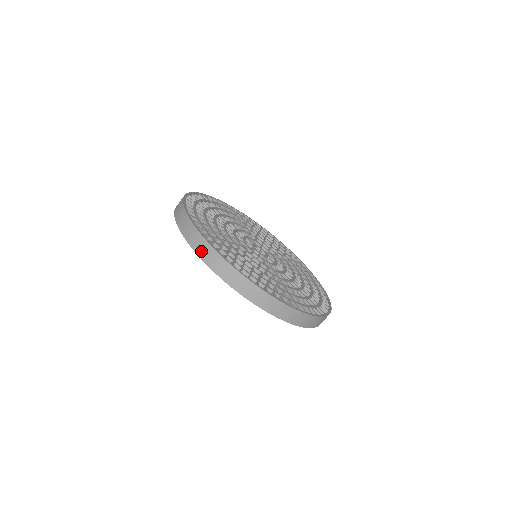
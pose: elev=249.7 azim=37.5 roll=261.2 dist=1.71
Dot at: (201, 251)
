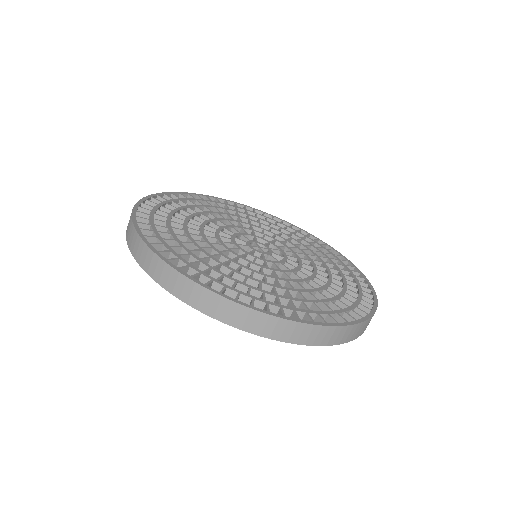
Dot at: occluded
